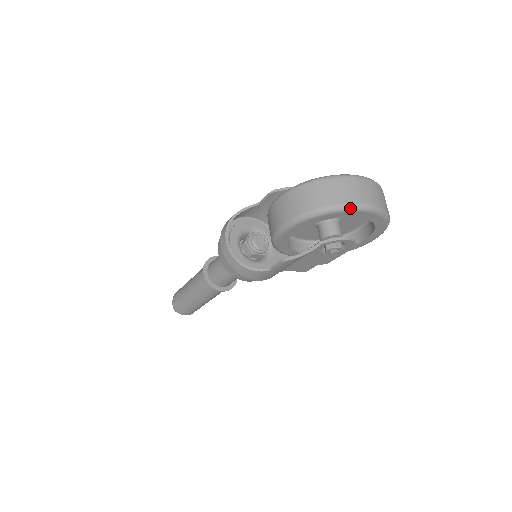
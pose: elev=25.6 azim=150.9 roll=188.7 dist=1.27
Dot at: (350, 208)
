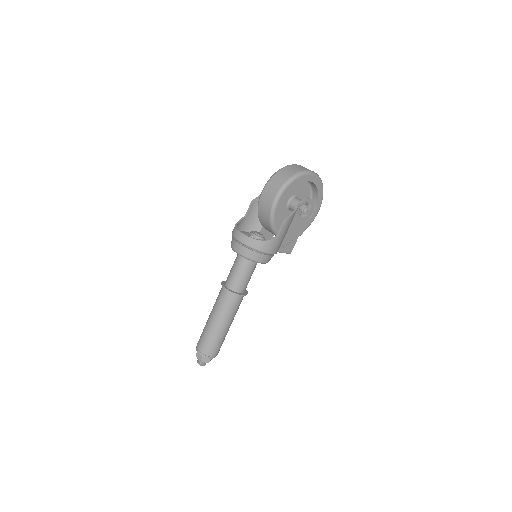
Dot at: (305, 173)
